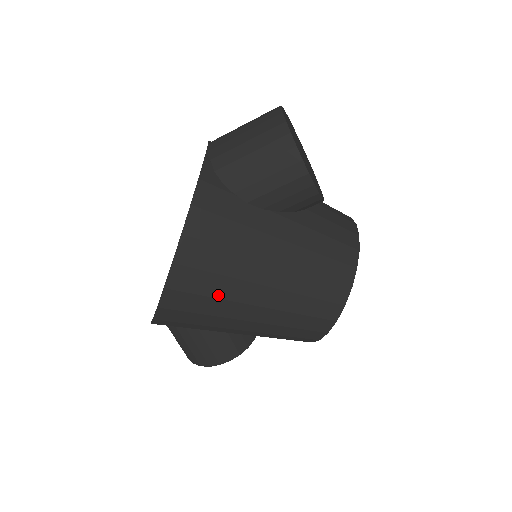
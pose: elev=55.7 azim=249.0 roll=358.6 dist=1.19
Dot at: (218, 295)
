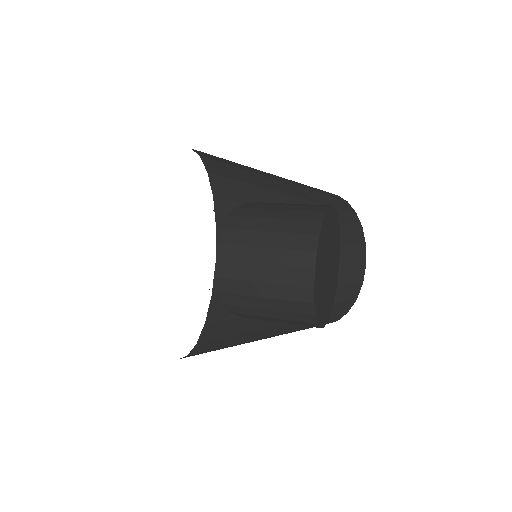
Dot at: occluded
